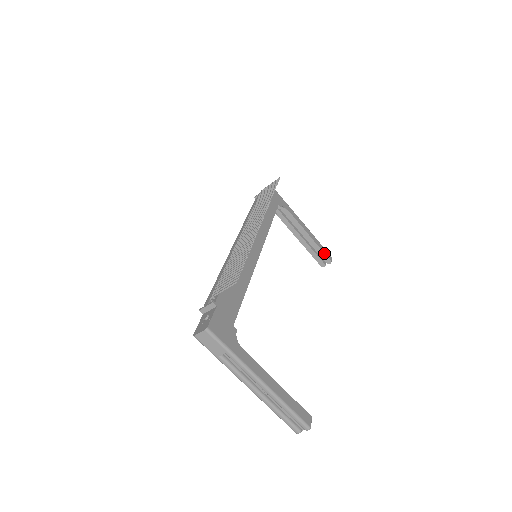
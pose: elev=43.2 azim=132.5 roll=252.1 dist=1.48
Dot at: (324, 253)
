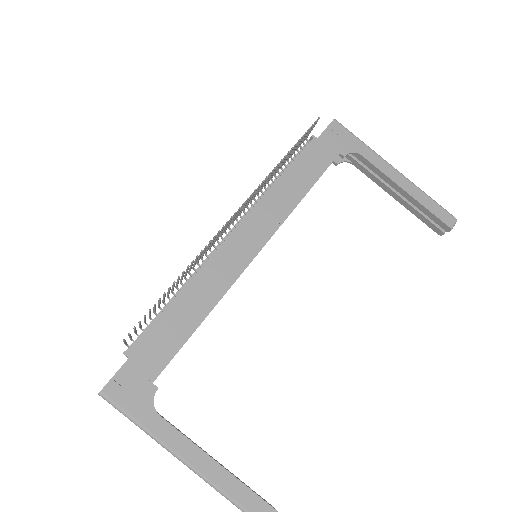
Dot at: (436, 216)
